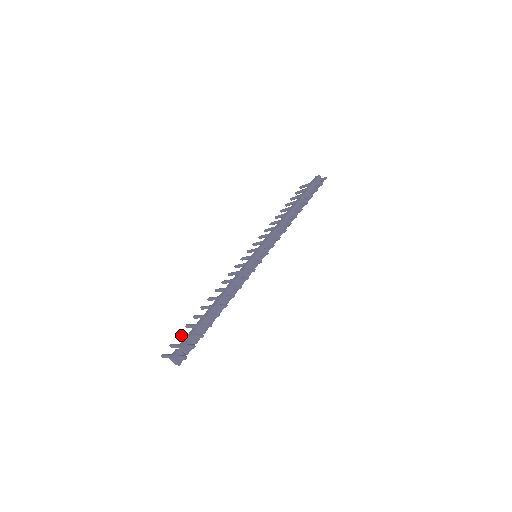
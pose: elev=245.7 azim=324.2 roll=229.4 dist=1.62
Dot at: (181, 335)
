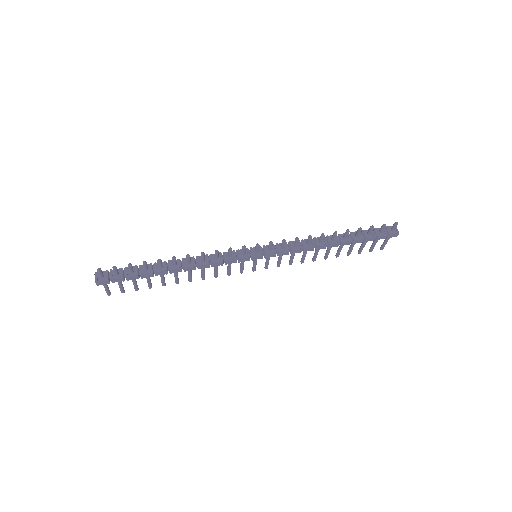
Dot at: occluded
